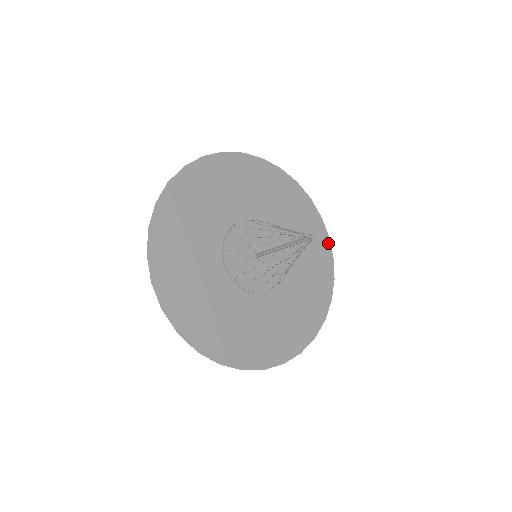
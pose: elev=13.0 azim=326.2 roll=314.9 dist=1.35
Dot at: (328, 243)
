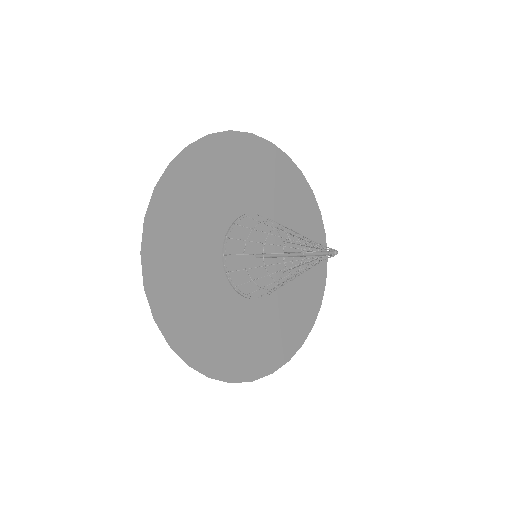
Dot at: (290, 162)
